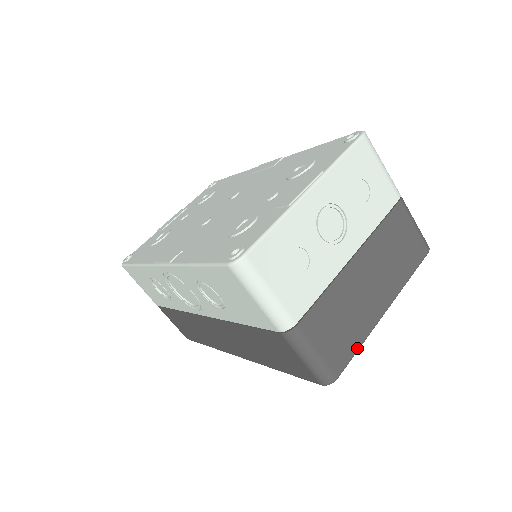
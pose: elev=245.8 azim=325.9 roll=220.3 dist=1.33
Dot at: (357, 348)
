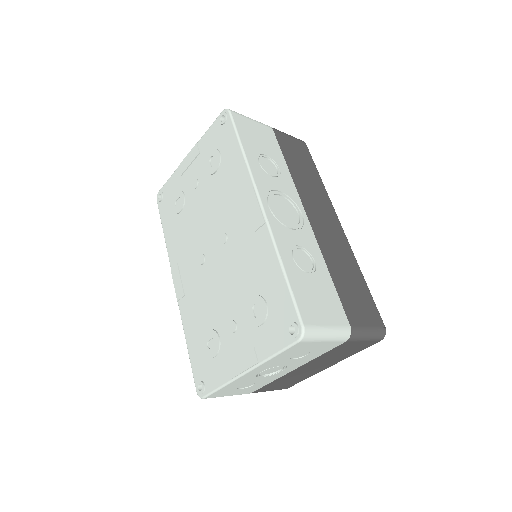
Dot at: (302, 380)
